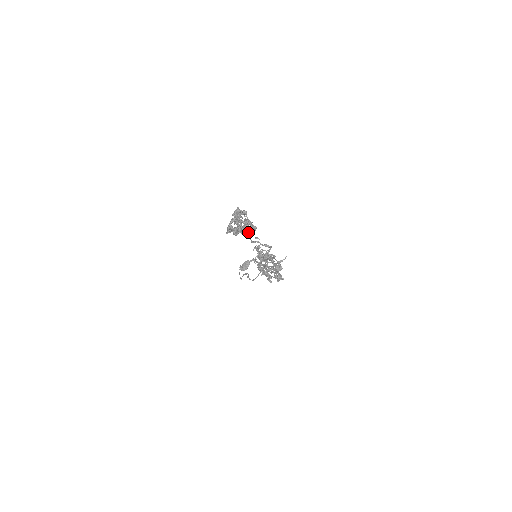
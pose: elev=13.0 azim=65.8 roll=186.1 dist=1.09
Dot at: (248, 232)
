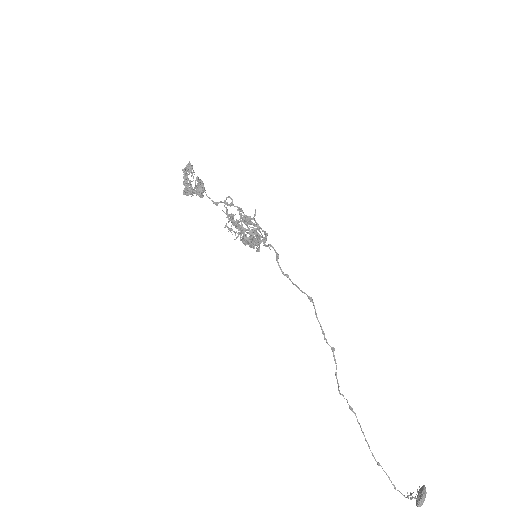
Dot at: (189, 173)
